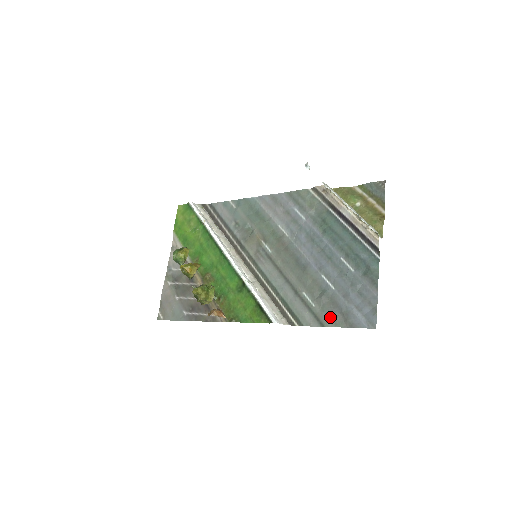
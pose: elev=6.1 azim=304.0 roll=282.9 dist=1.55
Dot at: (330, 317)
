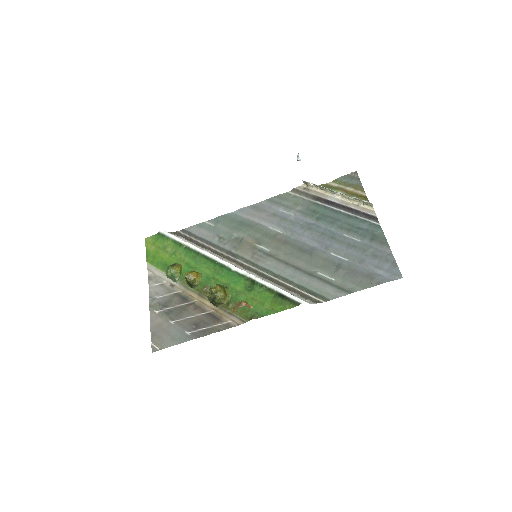
Dot at: (354, 283)
